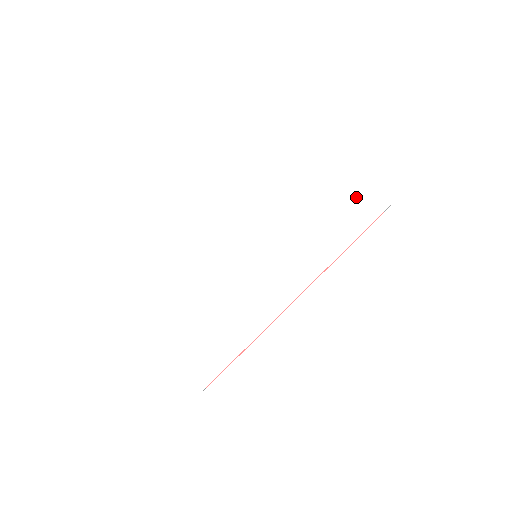
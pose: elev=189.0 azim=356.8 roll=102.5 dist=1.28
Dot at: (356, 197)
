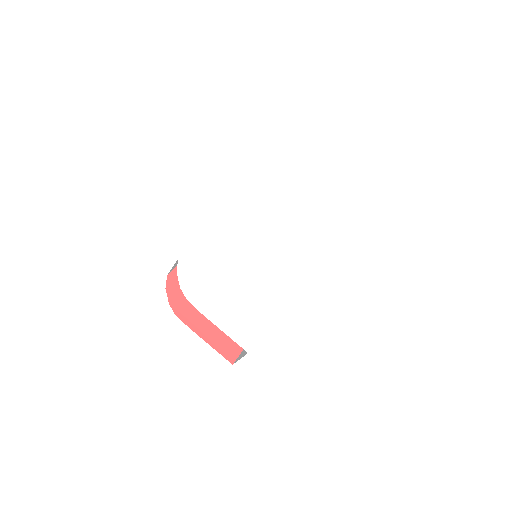
Dot at: (315, 220)
